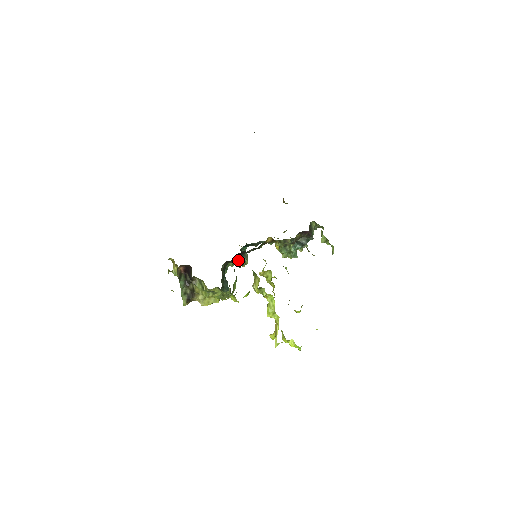
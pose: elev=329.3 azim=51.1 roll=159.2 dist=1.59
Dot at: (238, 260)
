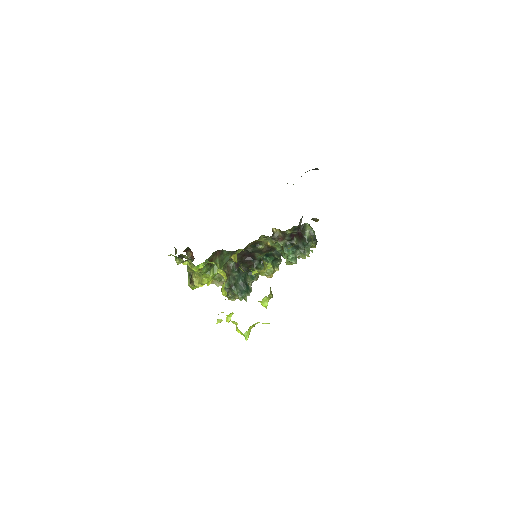
Dot at: (253, 265)
